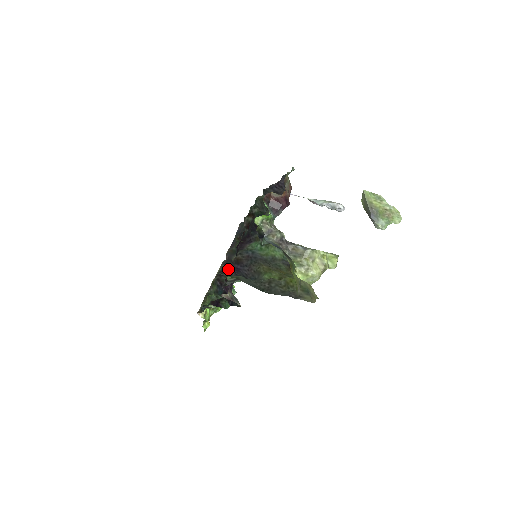
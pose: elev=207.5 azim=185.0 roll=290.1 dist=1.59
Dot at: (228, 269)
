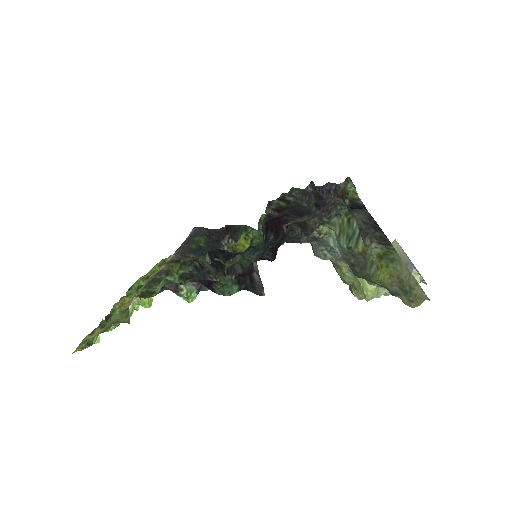
Dot at: (296, 226)
